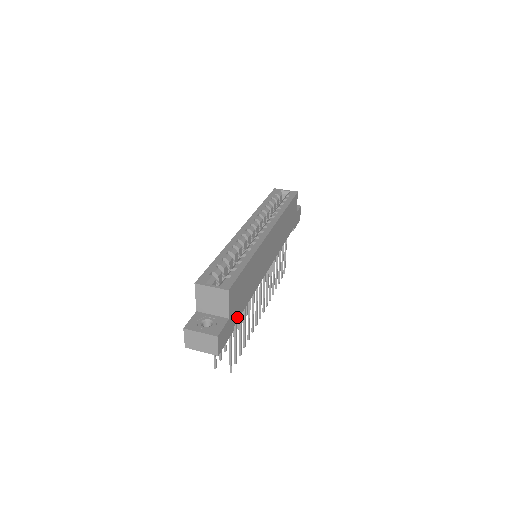
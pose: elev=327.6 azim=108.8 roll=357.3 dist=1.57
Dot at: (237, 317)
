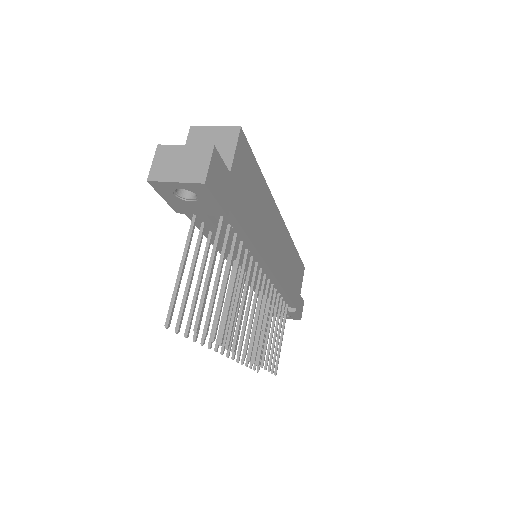
Dot at: (235, 211)
